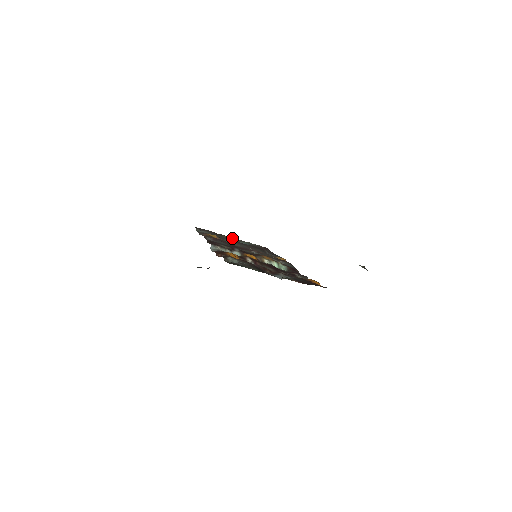
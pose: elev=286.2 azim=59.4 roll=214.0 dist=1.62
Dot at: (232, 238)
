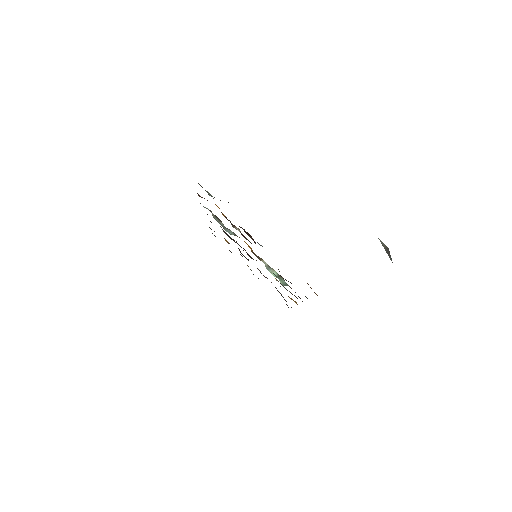
Dot at: occluded
